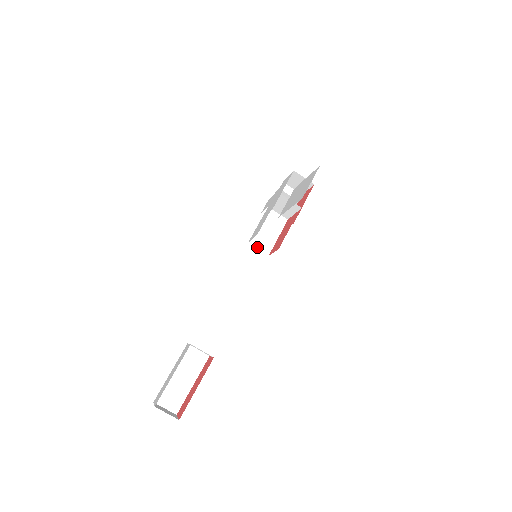
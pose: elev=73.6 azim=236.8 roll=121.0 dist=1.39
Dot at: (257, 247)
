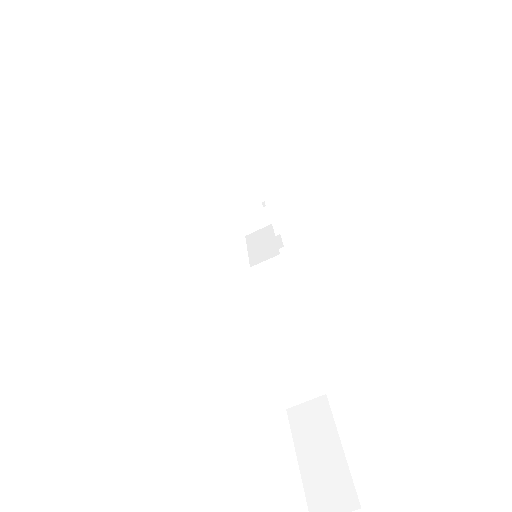
Dot at: (262, 261)
